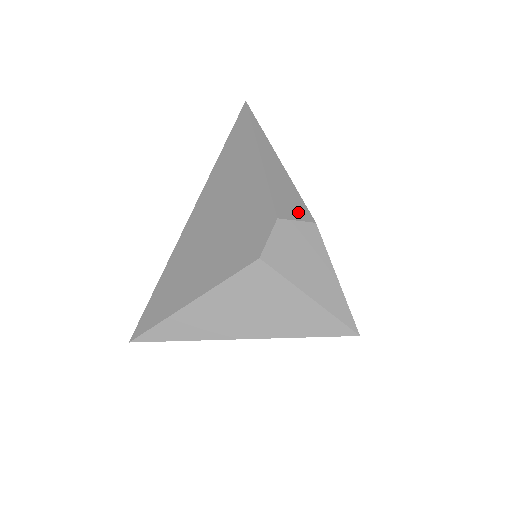
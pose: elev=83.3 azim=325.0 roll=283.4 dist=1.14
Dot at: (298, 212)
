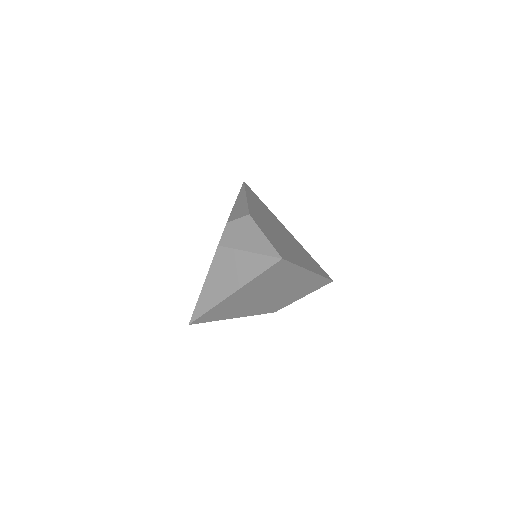
Dot at: (241, 215)
